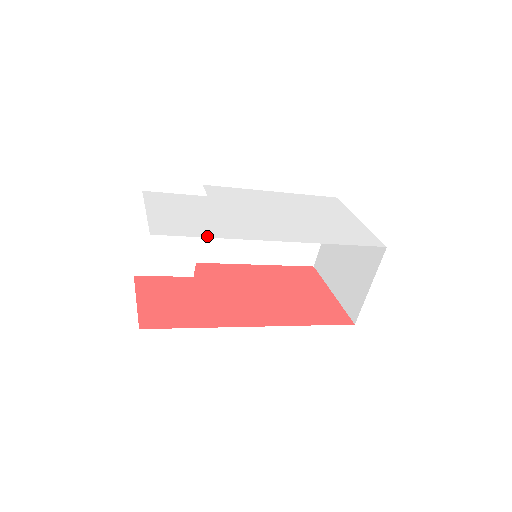
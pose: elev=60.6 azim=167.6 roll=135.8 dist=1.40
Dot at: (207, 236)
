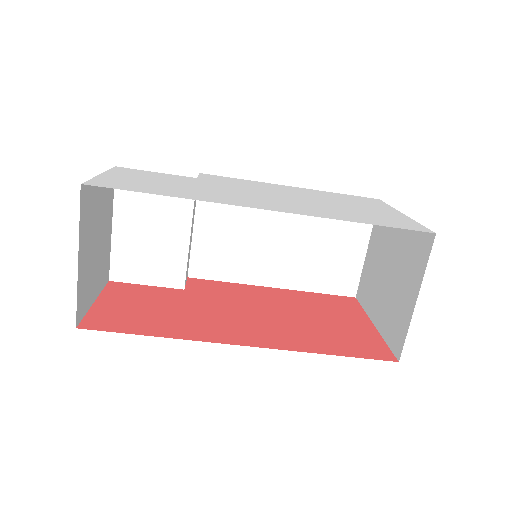
Dot at: (160, 194)
